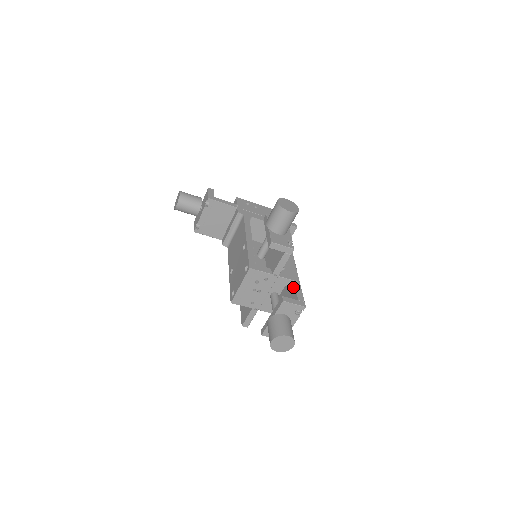
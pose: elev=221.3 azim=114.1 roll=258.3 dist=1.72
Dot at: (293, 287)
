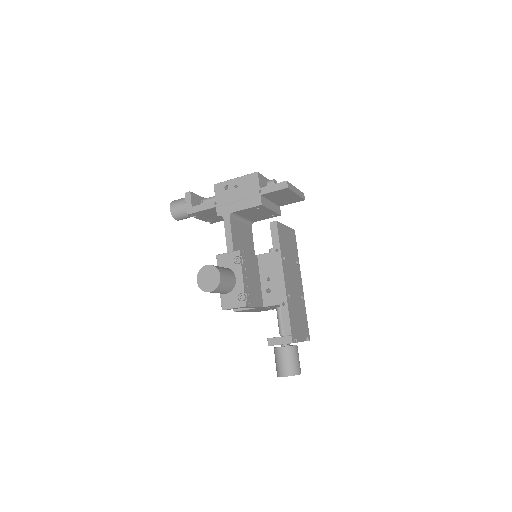
Dot at: (282, 312)
